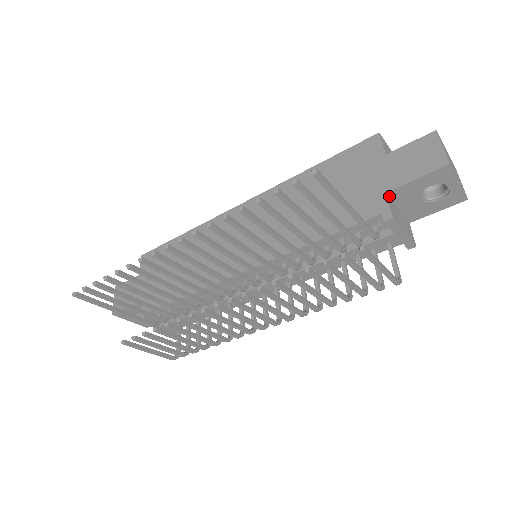
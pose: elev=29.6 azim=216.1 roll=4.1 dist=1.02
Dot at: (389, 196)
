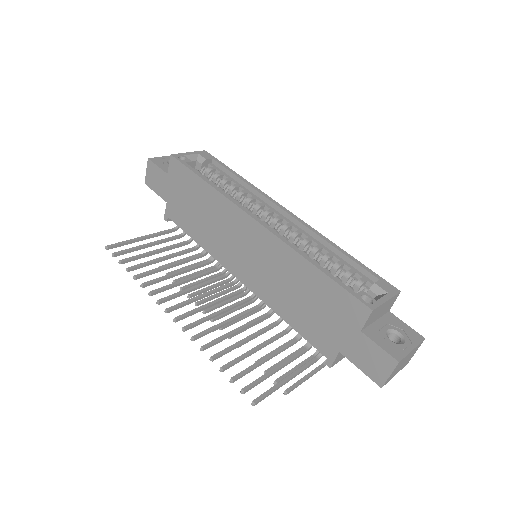
Dot at: (343, 349)
